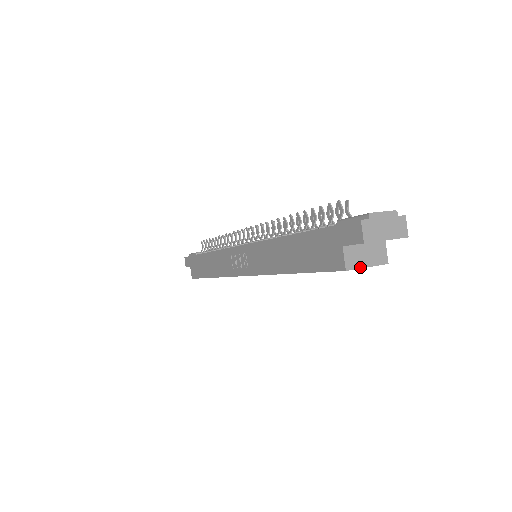
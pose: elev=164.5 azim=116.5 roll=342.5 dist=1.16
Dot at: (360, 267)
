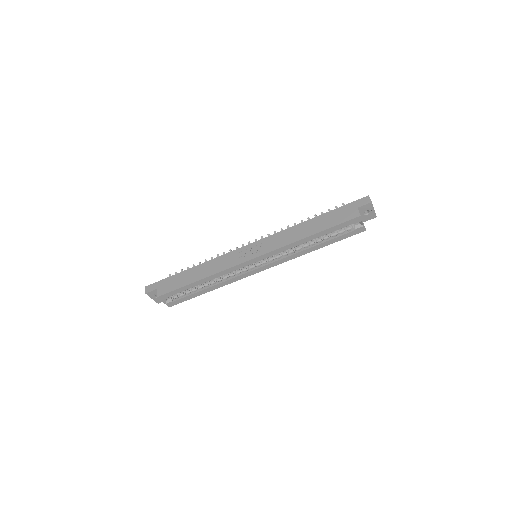
Dot at: (362, 220)
